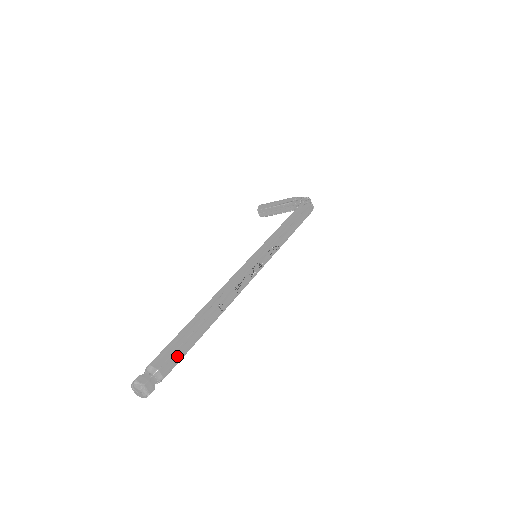
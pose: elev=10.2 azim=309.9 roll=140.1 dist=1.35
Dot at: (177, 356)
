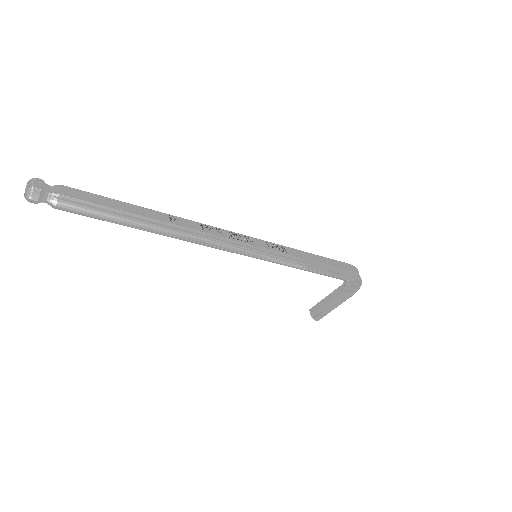
Dot at: (89, 197)
